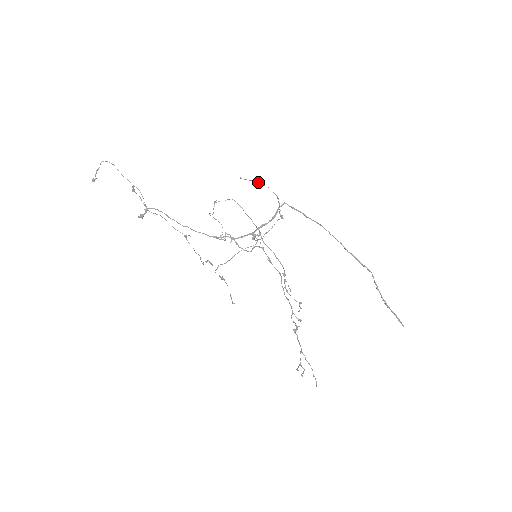
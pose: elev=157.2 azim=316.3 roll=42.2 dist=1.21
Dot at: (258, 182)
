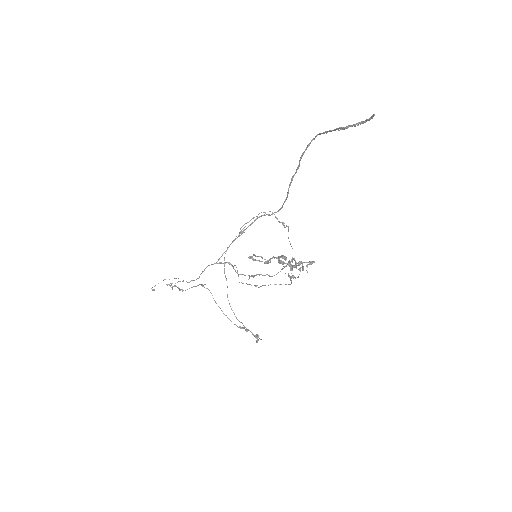
Dot at: occluded
